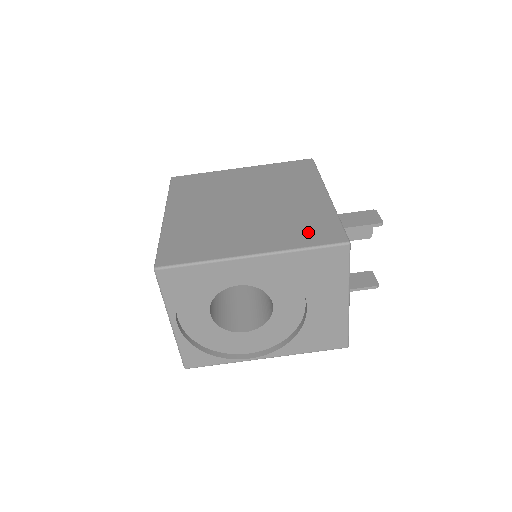
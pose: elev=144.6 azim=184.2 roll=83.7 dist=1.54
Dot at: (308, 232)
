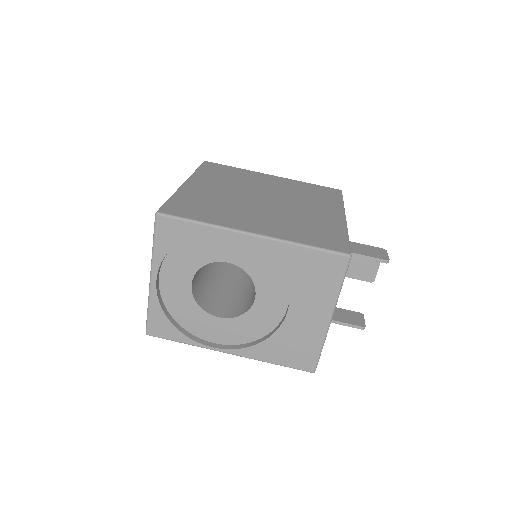
Dot at: (314, 235)
